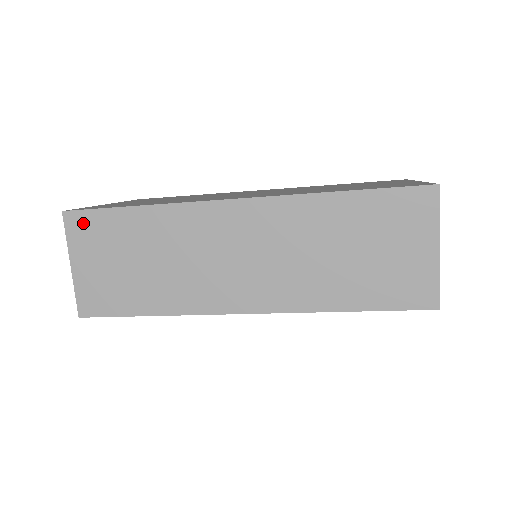
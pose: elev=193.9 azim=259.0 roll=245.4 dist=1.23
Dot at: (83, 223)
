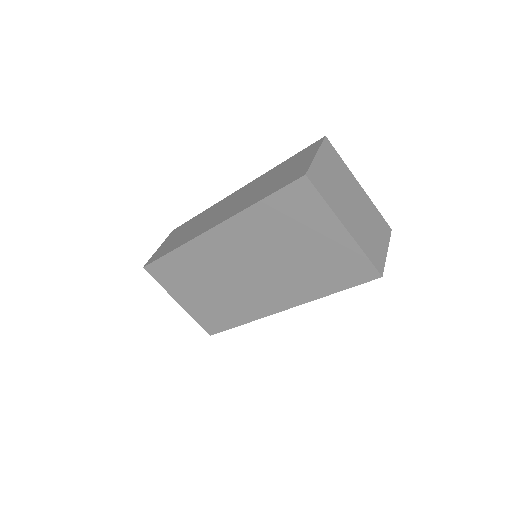
Dot at: (176, 230)
